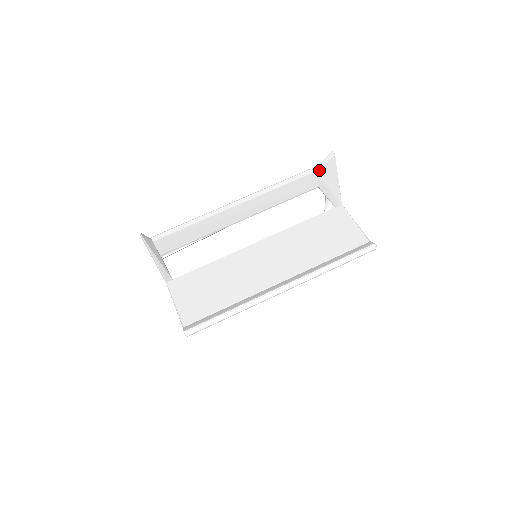
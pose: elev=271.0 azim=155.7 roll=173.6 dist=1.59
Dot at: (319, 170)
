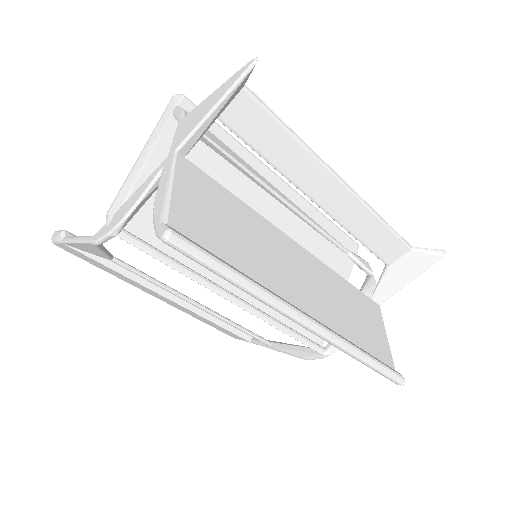
Dot at: (414, 252)
